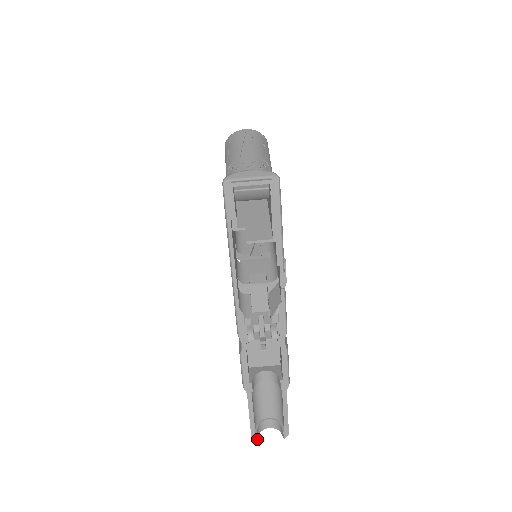
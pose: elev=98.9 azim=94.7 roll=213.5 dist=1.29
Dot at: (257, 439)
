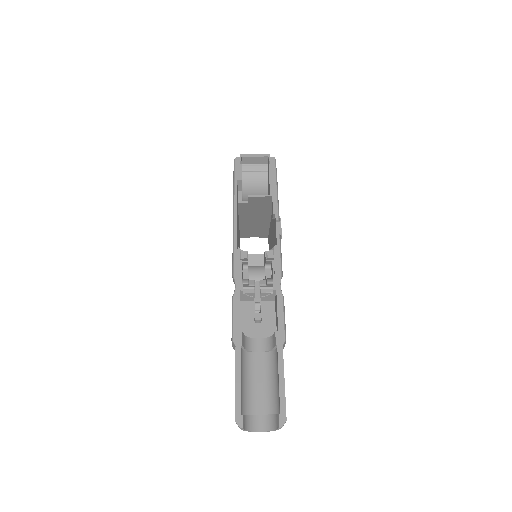
Dot at: (243, 428)
